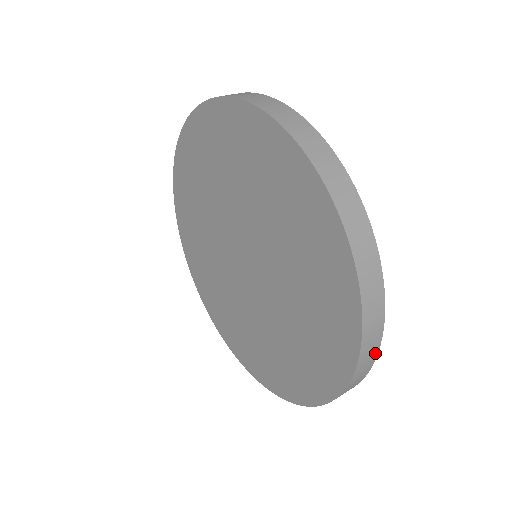
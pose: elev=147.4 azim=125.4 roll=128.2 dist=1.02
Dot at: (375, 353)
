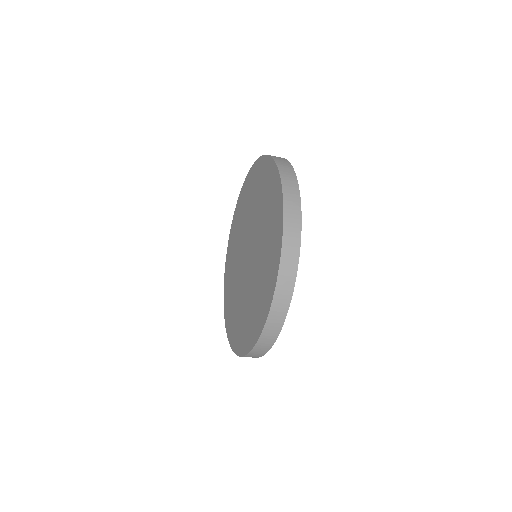
Dot at: (298, 208)
